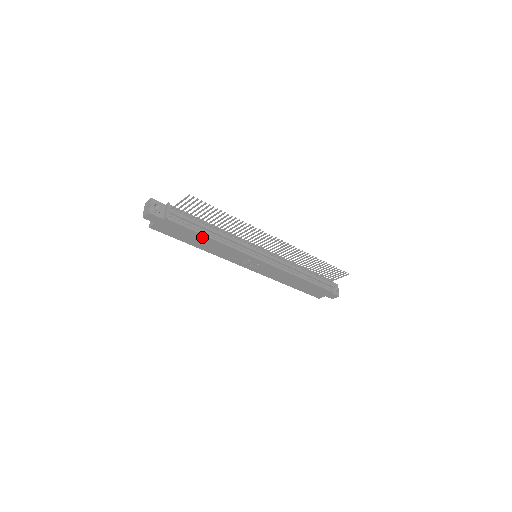
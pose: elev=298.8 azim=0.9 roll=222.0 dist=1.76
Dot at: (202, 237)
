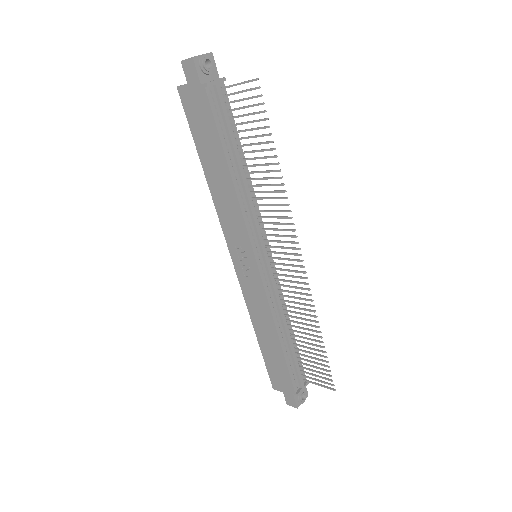
Dot at: (221, 158)
